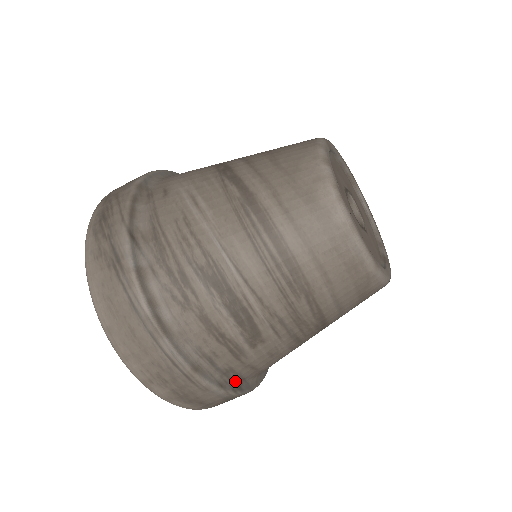
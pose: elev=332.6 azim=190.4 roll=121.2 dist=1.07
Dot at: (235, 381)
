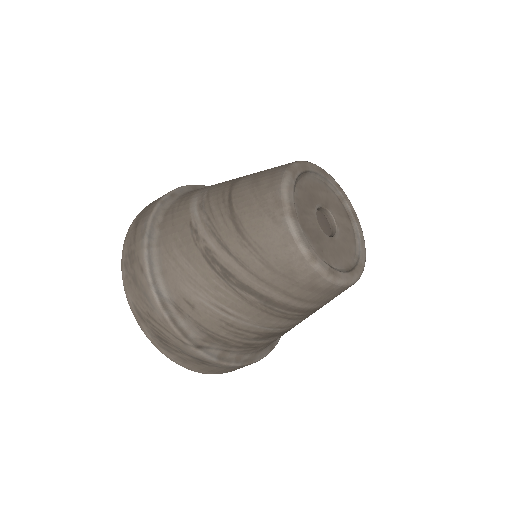
Dot at: occluded
